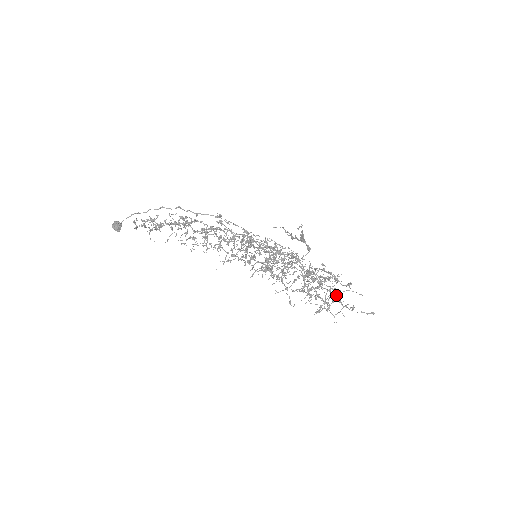
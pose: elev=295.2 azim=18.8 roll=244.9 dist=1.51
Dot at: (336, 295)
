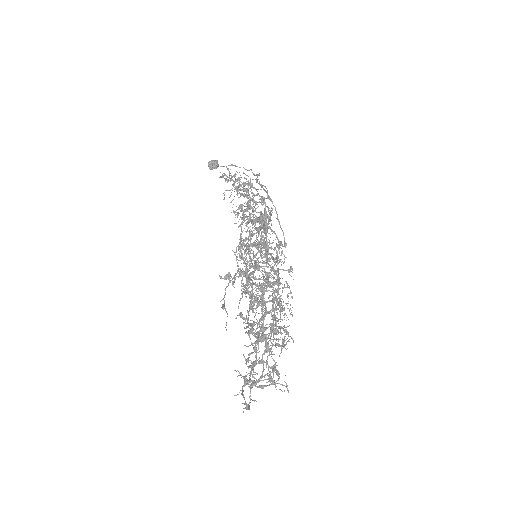
Dot at: occluded
